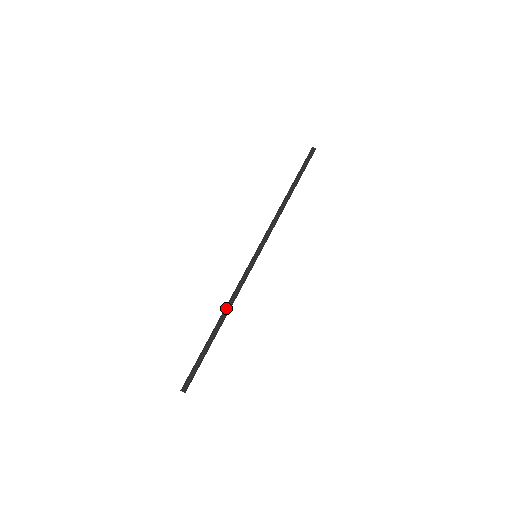
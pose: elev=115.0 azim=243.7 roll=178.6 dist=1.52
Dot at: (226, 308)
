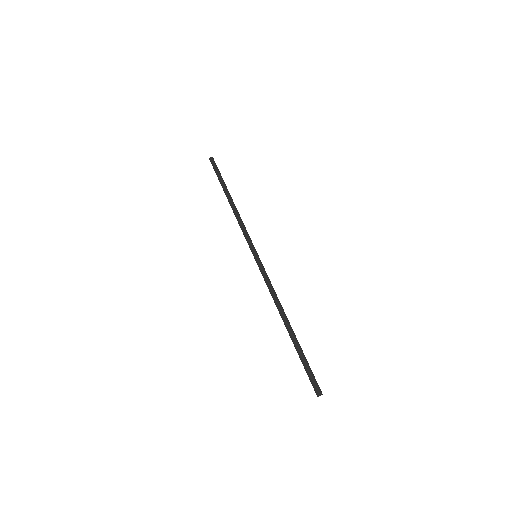
Dot at: (279, 307)
